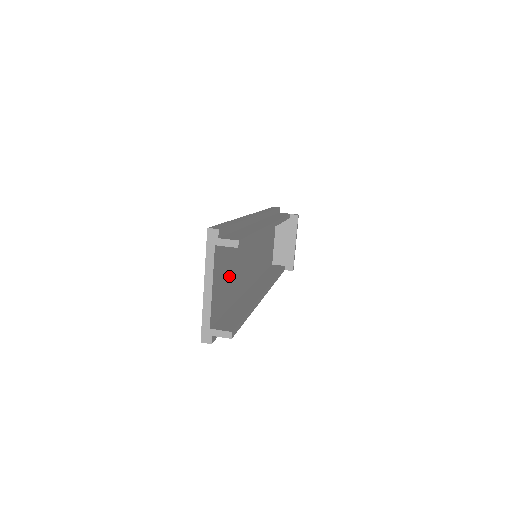
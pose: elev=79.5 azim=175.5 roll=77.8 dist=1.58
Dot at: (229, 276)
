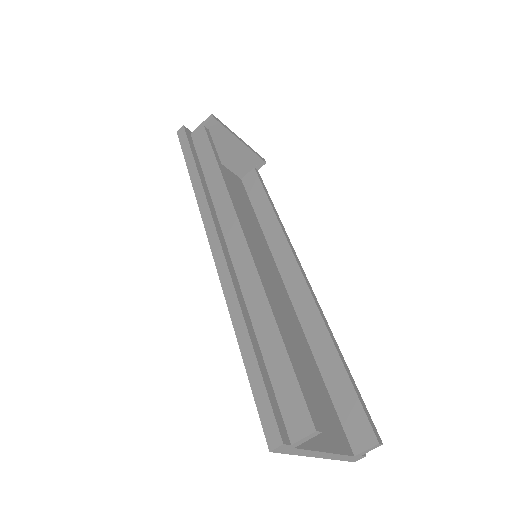
Dot at: occluded
